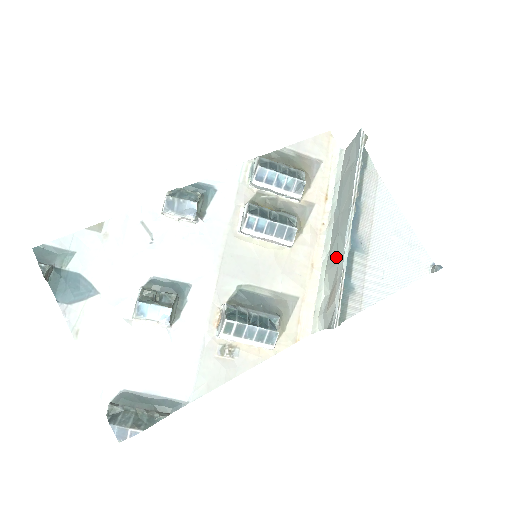
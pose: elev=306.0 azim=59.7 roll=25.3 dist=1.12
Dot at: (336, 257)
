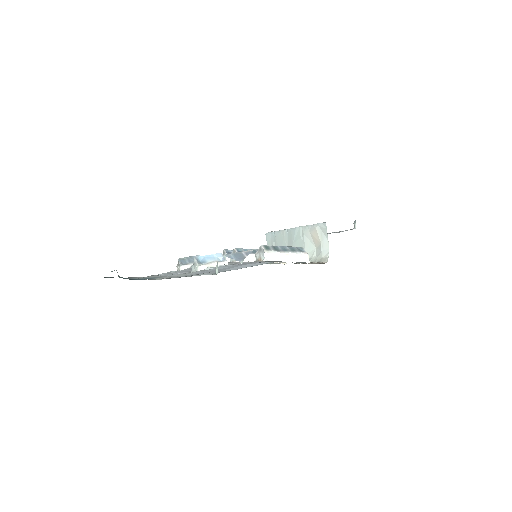
Dot at: (301, 239)
